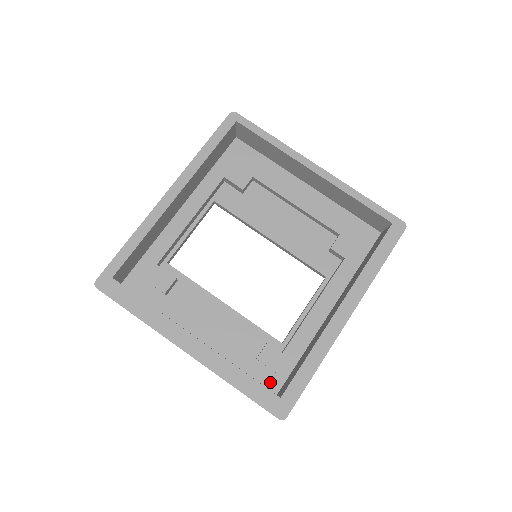
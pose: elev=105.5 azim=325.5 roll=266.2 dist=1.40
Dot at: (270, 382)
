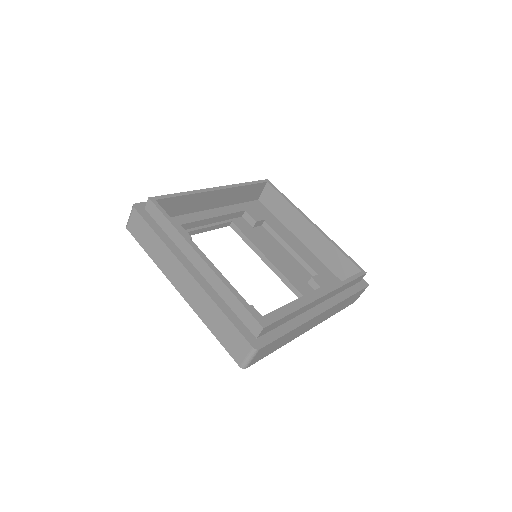
Dot at: occluded
